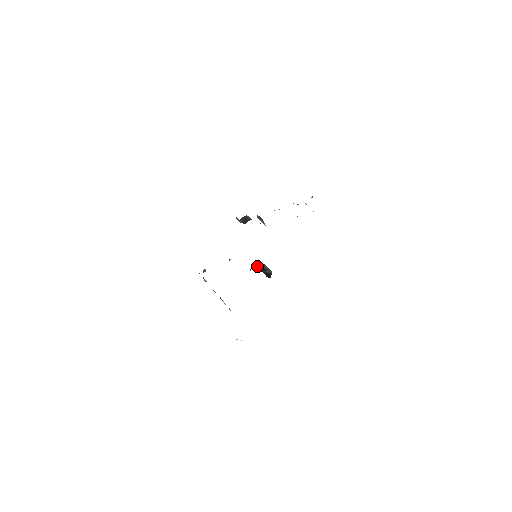
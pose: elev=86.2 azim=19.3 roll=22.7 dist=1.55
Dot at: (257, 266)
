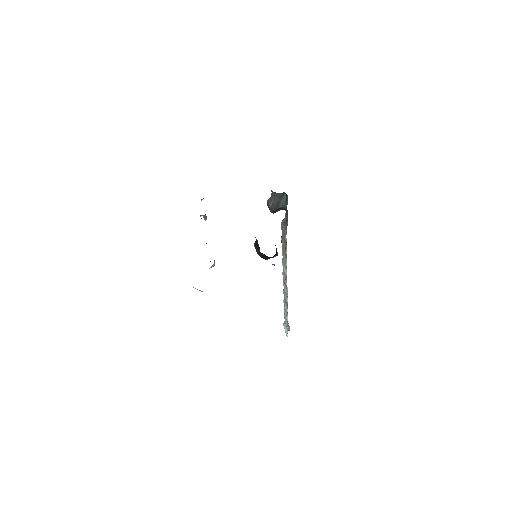
Dot at: occluded
